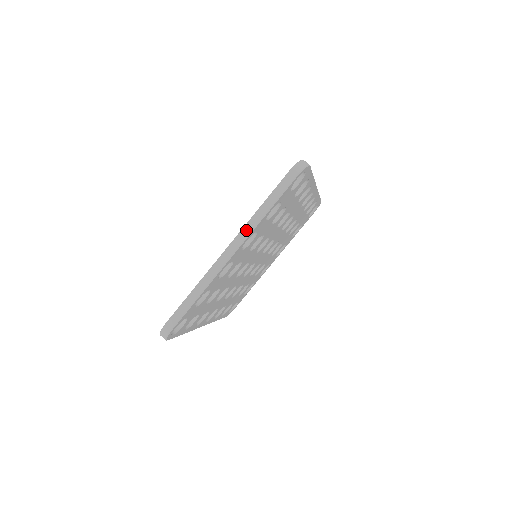
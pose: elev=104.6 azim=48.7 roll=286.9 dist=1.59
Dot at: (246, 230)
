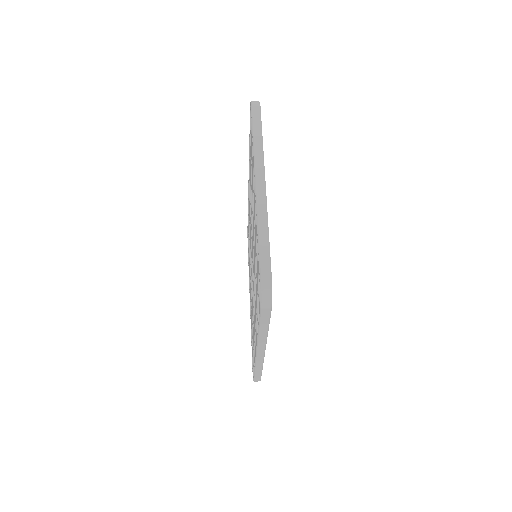
Dot at: (258, 159)
